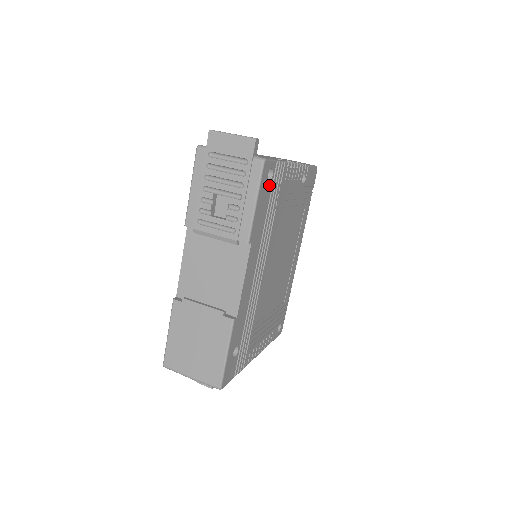
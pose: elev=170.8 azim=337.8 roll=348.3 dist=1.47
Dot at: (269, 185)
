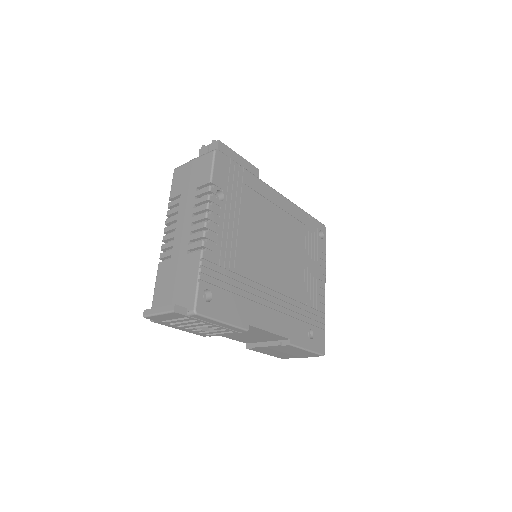
Dot at: (214, 295)
